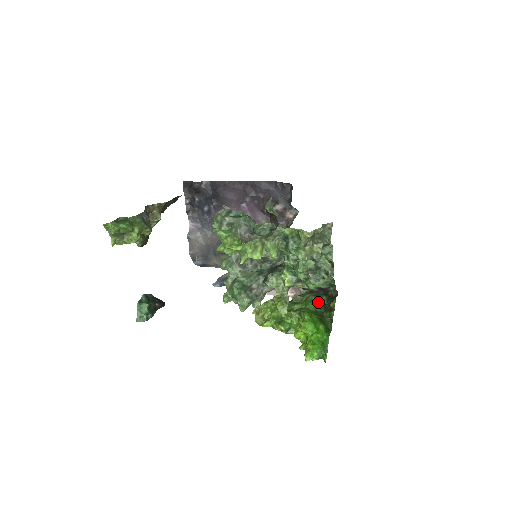
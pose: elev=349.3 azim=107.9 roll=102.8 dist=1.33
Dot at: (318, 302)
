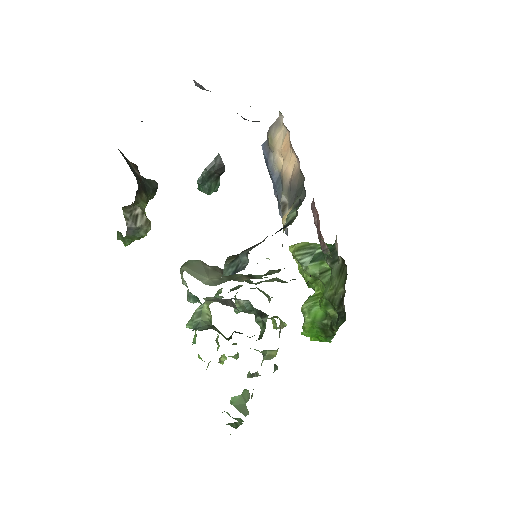
Dot at: (332, 305)
